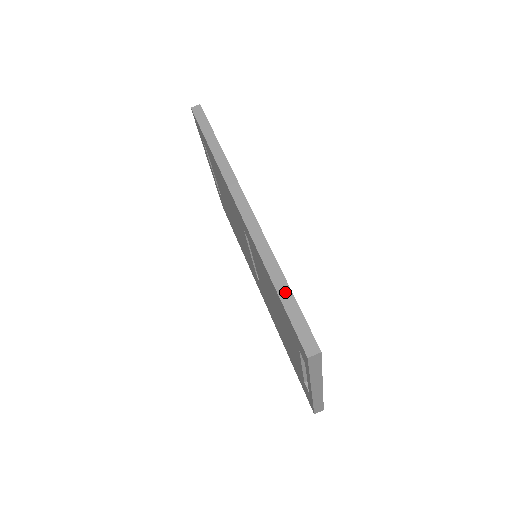
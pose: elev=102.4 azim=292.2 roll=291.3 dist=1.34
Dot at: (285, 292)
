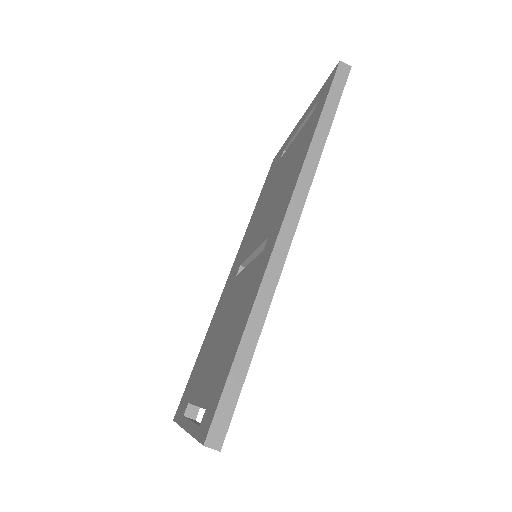
Dot at: (244, 358)
